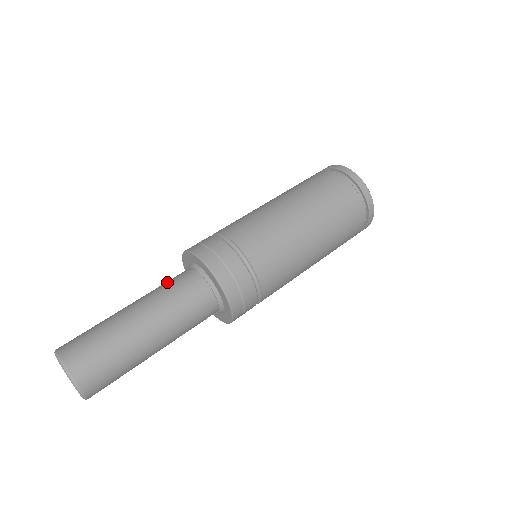
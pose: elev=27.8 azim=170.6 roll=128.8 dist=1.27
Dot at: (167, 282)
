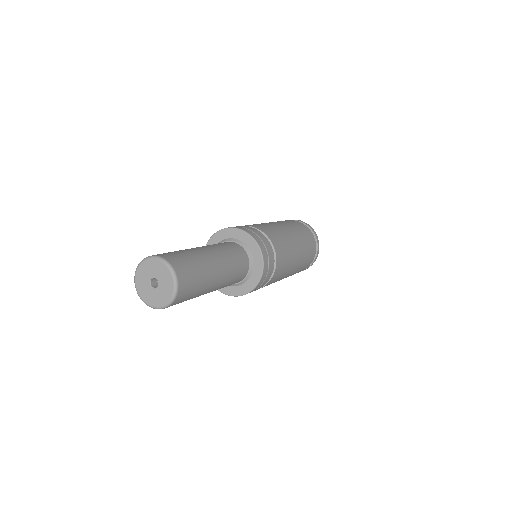
Dot at: (226, 245)
